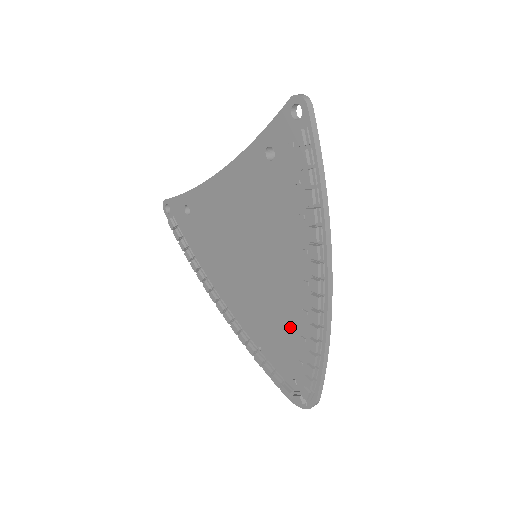
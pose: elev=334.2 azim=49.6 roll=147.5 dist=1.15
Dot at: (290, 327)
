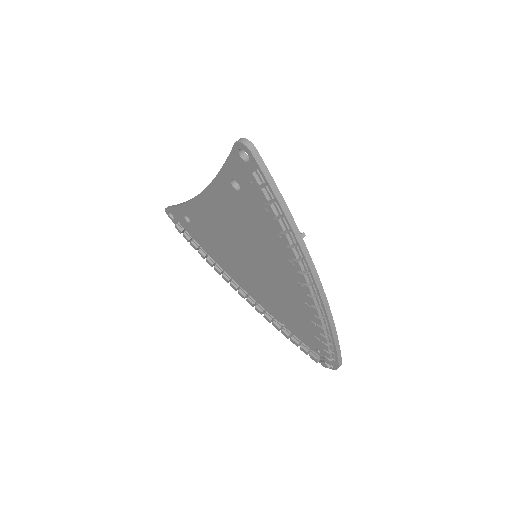
Dot at: (300, 314)
